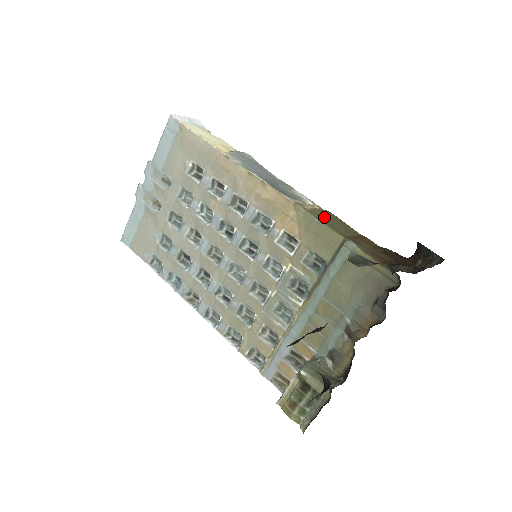
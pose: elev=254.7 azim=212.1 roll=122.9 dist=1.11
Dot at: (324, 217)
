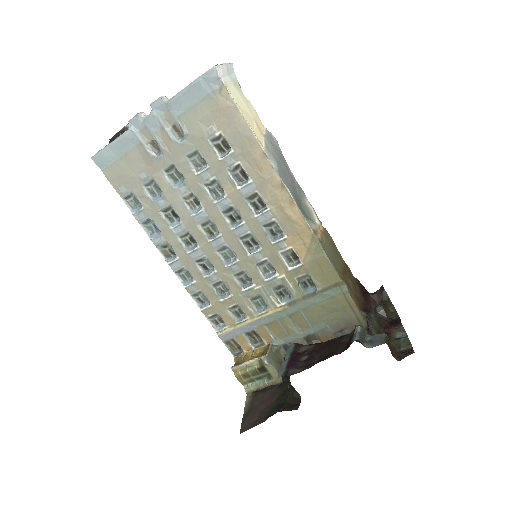
Dot at: (329, 248)
